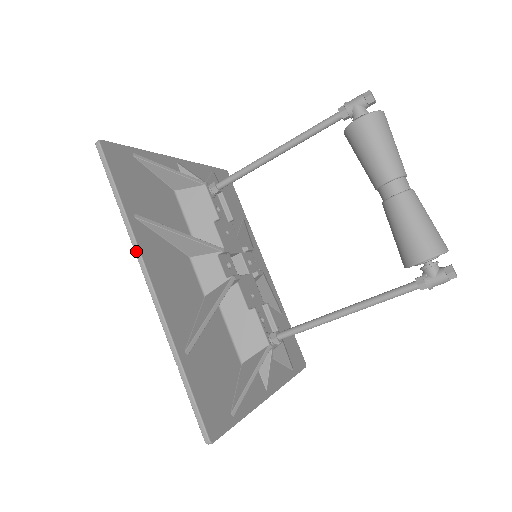
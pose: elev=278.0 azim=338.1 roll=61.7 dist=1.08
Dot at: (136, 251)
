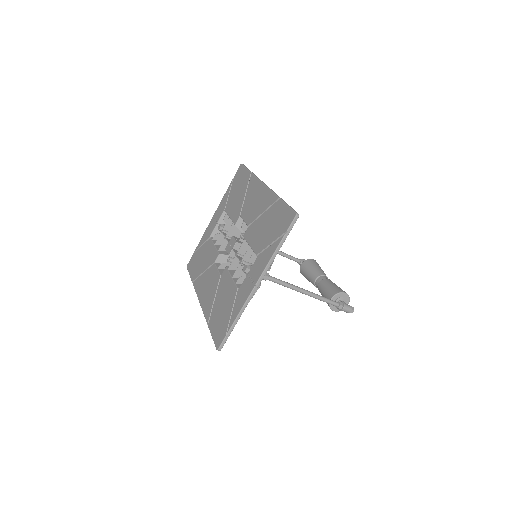
Dot at: (259, 179)
